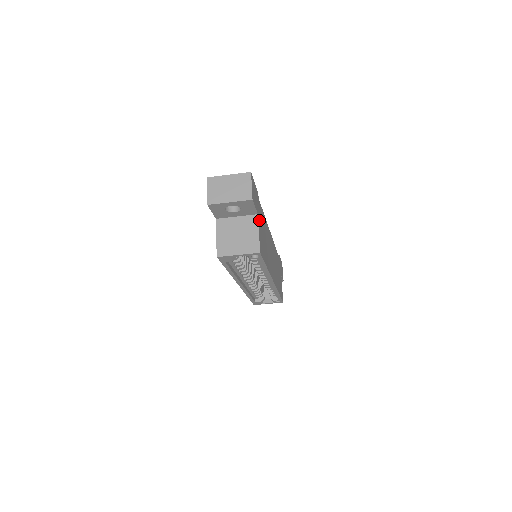
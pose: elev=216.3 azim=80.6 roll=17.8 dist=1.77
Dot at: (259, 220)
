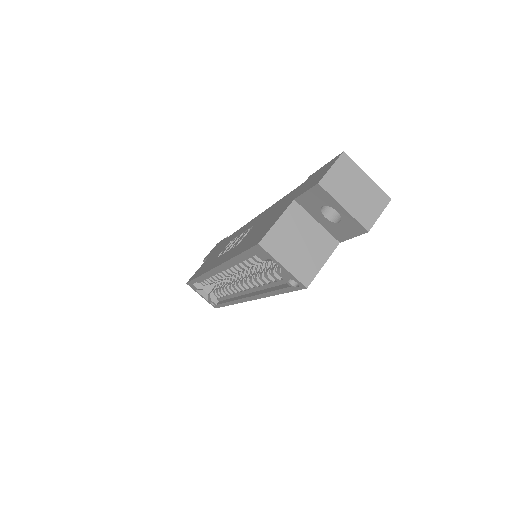
Dot at: occluded
